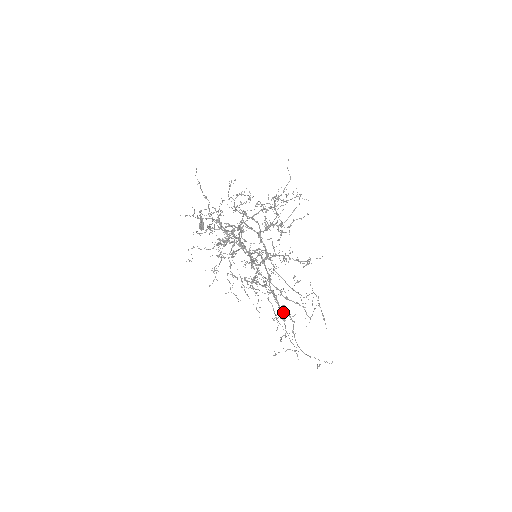
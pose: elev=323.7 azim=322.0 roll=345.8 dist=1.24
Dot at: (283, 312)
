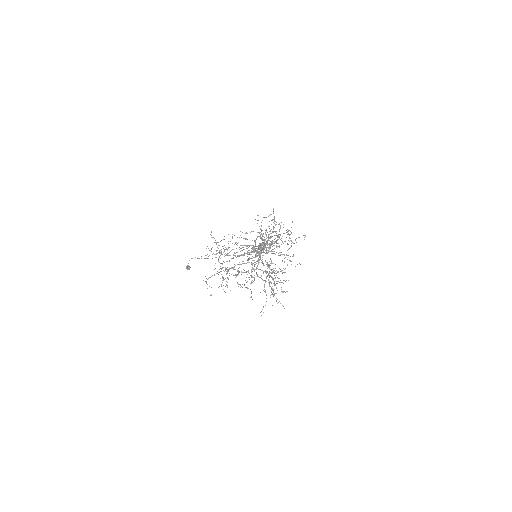
Dot at: occluded
